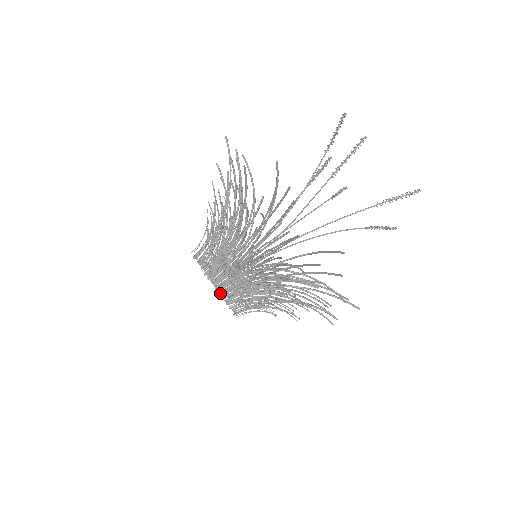
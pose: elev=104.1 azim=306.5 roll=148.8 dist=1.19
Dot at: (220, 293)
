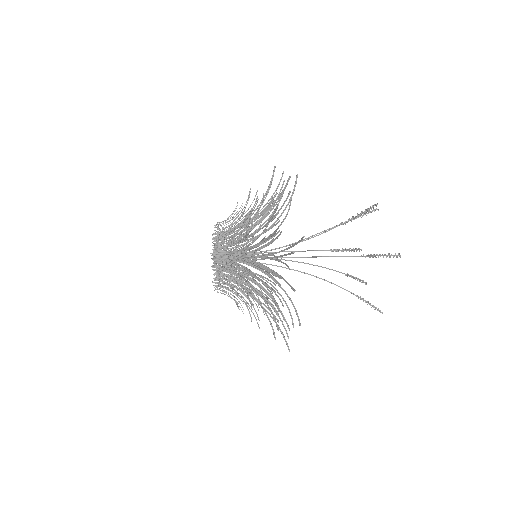
Dot at: occluded
